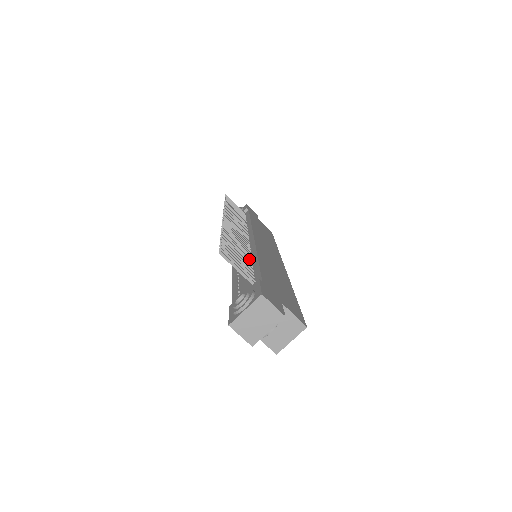
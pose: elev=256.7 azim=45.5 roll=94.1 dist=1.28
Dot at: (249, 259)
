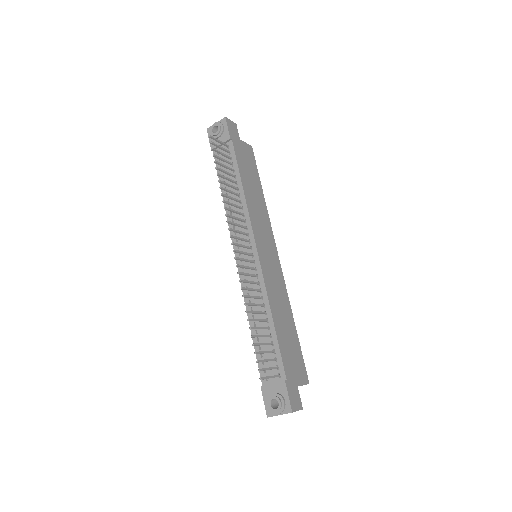
Dot at: (266, 321)
